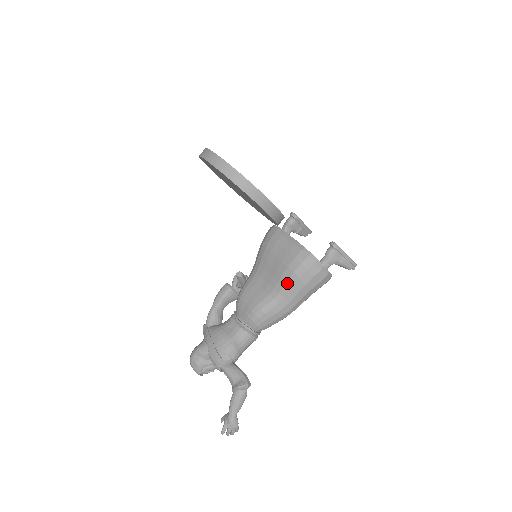
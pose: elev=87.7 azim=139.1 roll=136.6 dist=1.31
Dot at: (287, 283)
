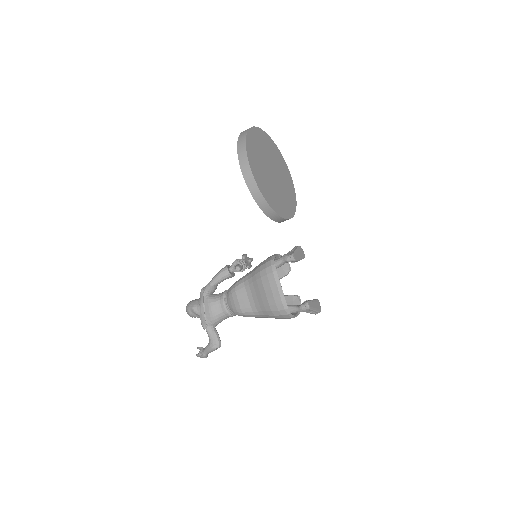
Dot at: (265, 312)
